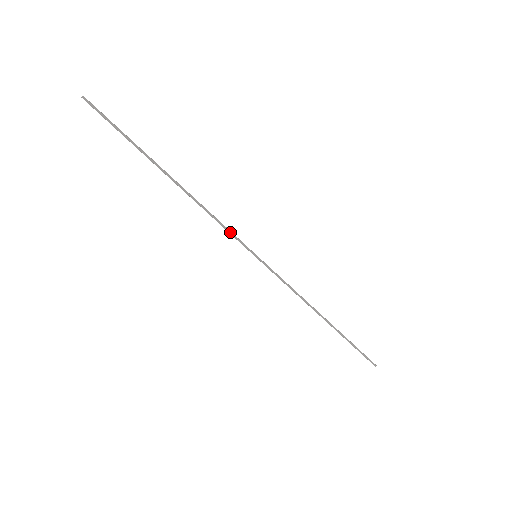
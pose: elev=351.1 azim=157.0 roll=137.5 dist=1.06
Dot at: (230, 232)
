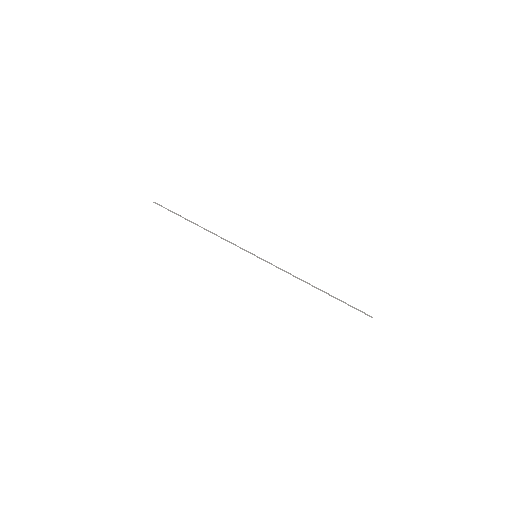
Dot at: (237, 246)
